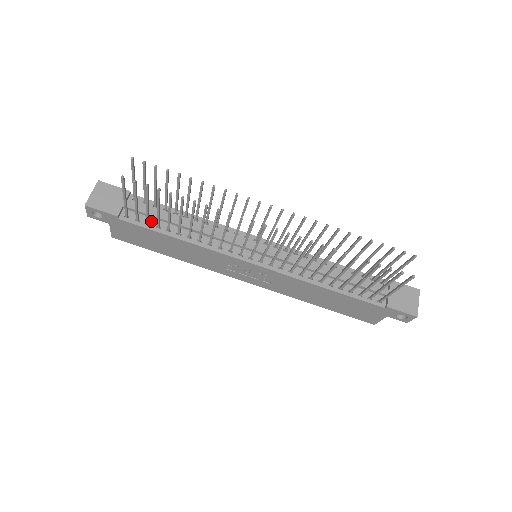
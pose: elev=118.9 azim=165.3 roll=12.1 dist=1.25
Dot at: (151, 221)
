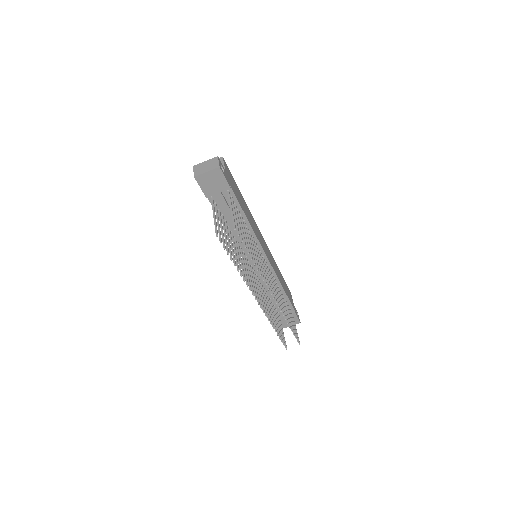
Dot at: (223, 210)
